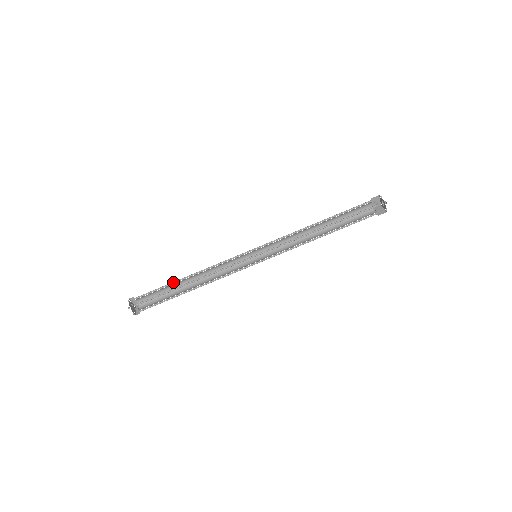
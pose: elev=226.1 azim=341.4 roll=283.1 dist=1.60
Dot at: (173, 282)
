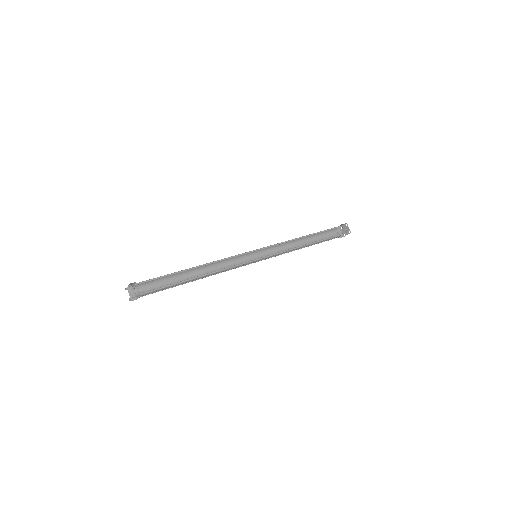
Dot at: occluded
